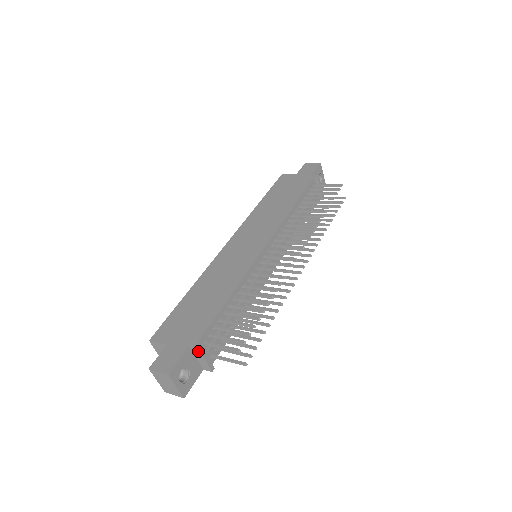
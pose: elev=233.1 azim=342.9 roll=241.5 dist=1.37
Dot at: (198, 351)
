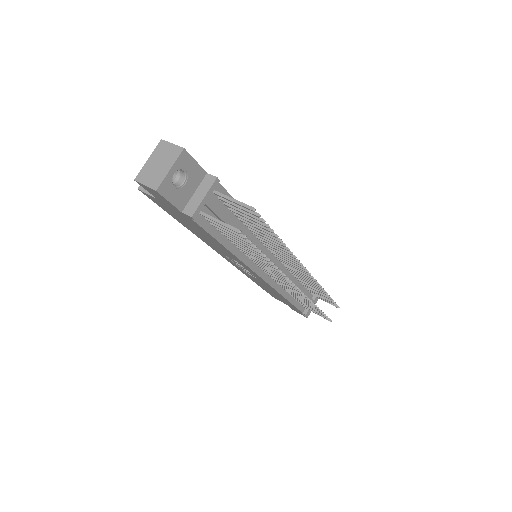
Dot at: (211, 182)
